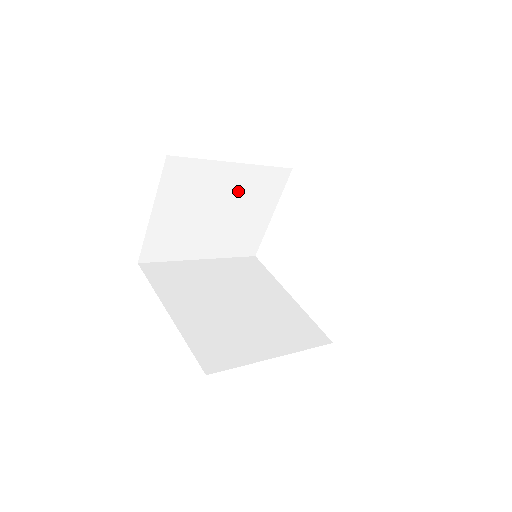
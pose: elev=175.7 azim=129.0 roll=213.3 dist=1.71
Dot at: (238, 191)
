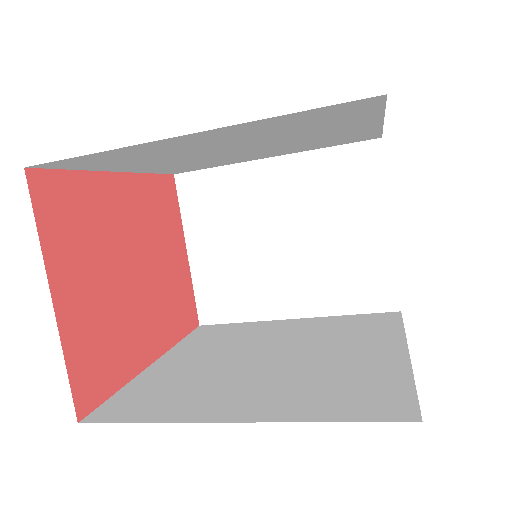
Dot at: (298, 199)
